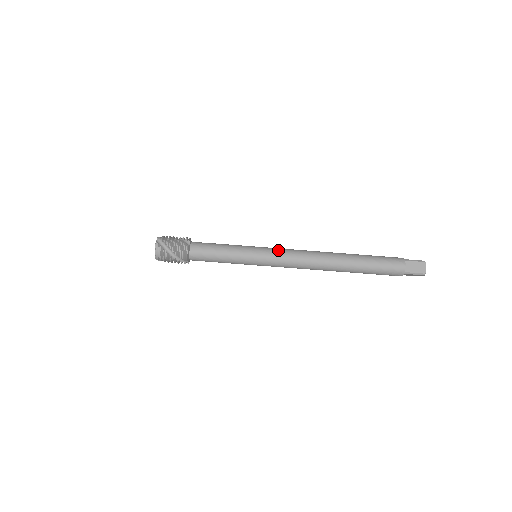
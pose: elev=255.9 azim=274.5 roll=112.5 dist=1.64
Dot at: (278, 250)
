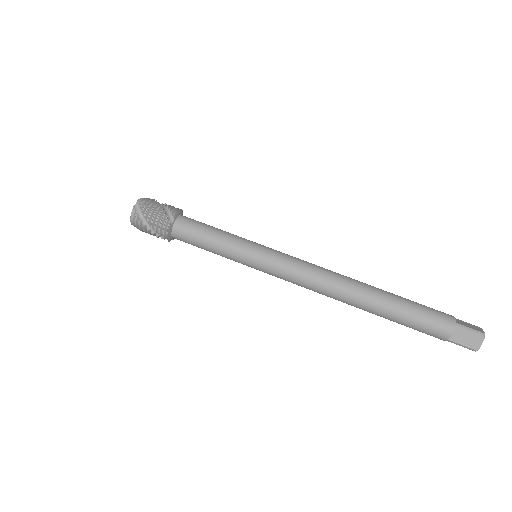
Dot at: (284, 260)
